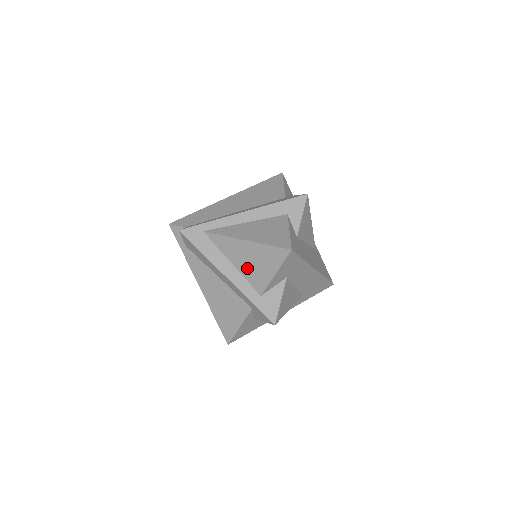
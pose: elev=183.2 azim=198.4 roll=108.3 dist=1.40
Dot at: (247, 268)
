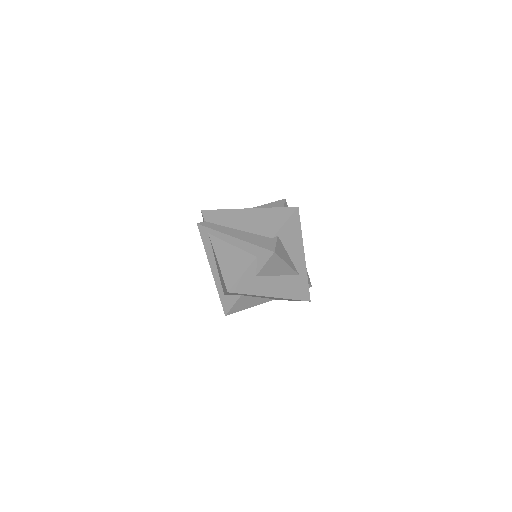
Dot at: occluded
